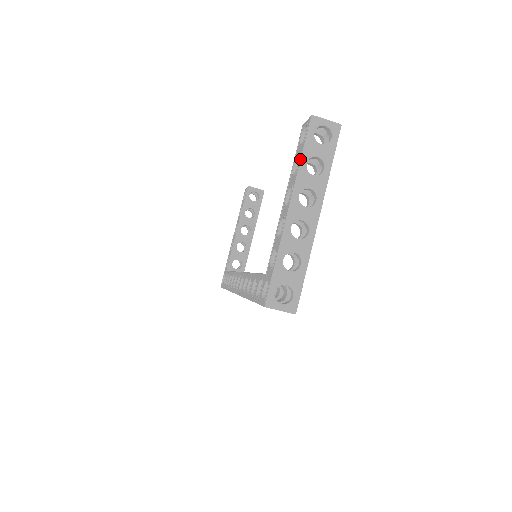
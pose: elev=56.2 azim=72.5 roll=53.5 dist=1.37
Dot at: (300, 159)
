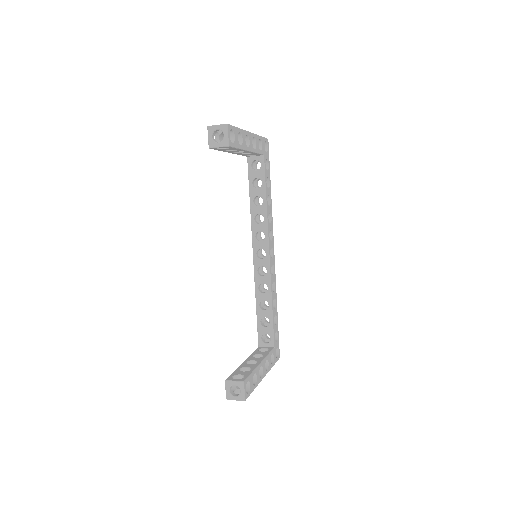
Dot at: occluded
